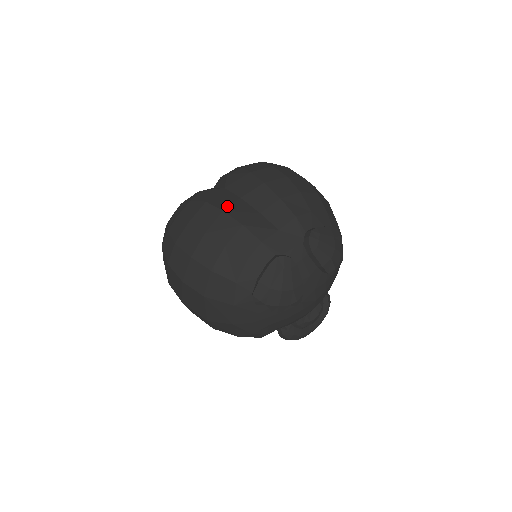
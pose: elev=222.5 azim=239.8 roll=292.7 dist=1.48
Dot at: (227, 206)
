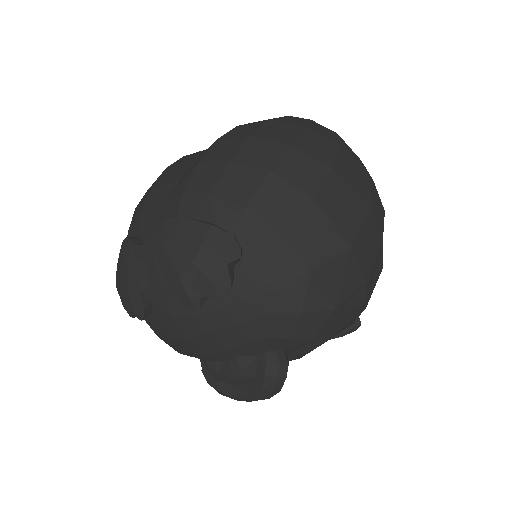
Dot at: (177, 164)
